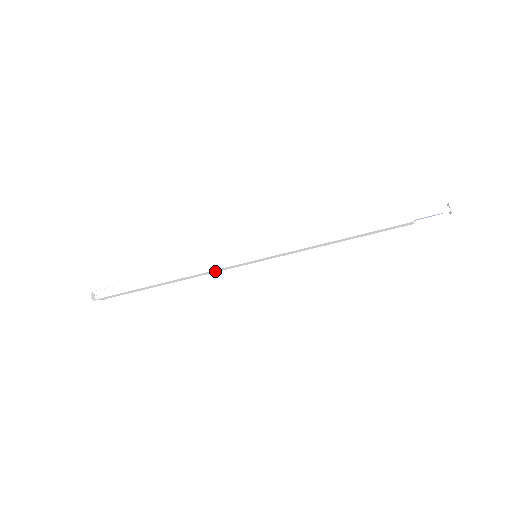
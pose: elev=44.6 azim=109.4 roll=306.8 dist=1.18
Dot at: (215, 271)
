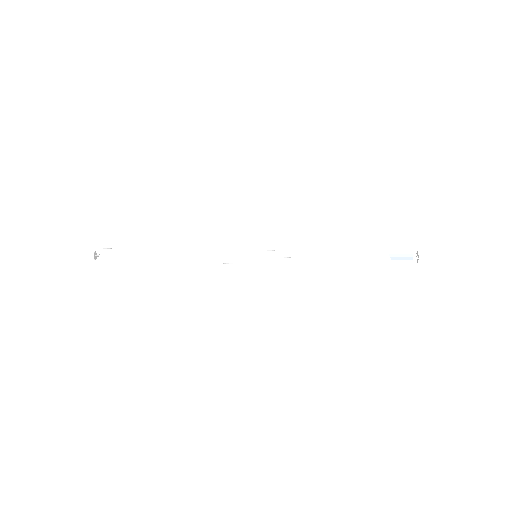
Dot at: occluded
